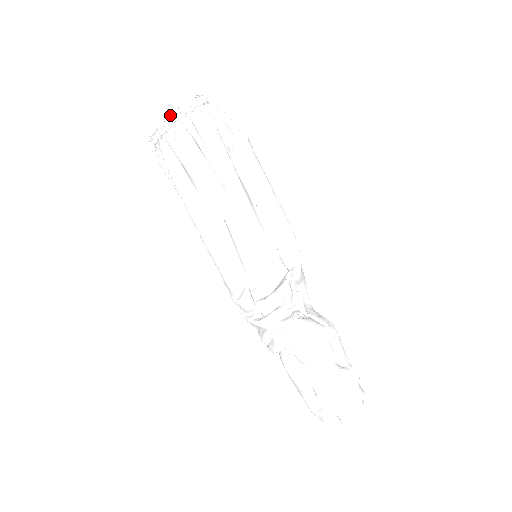
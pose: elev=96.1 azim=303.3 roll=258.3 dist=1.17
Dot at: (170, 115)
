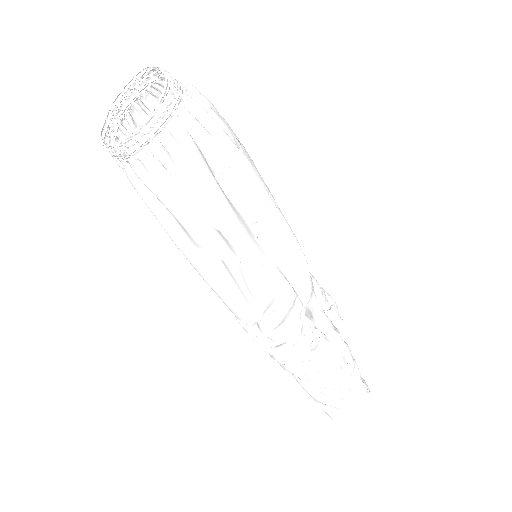
Dot at: (130, 137)
